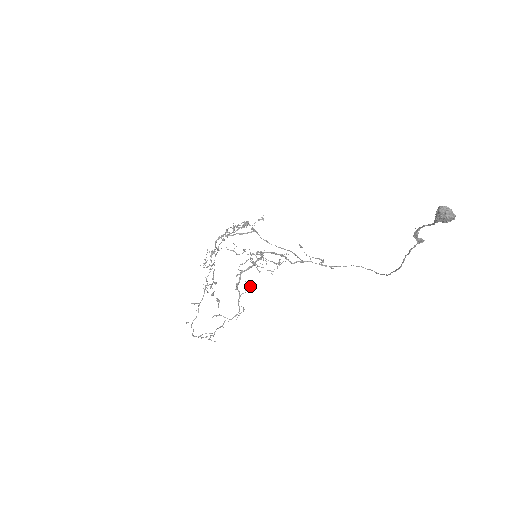
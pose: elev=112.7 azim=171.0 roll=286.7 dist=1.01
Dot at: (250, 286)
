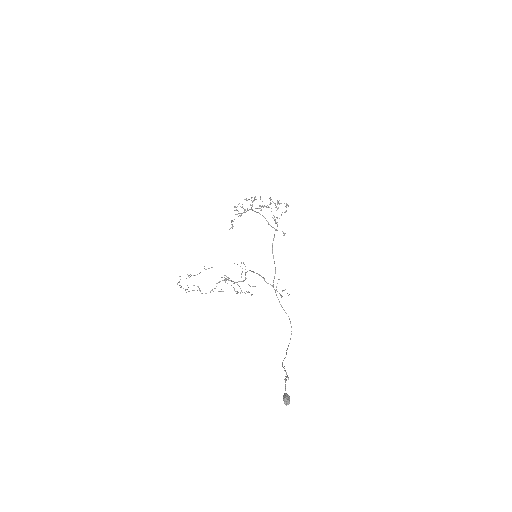
Dot at: (223, 291)
